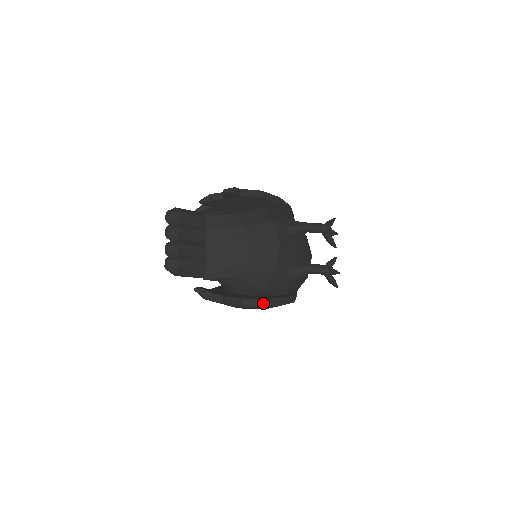
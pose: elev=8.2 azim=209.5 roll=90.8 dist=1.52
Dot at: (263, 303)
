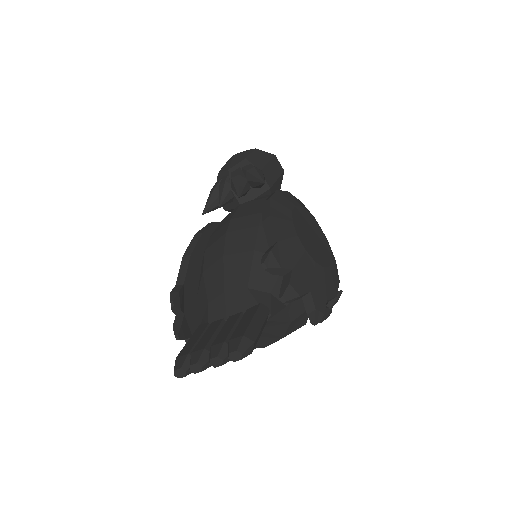
Dot at: occluded
